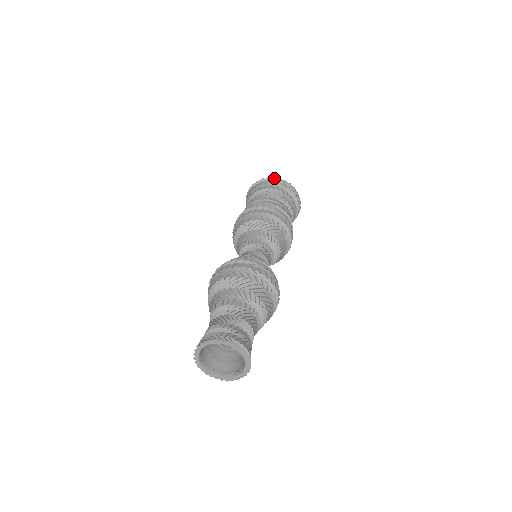
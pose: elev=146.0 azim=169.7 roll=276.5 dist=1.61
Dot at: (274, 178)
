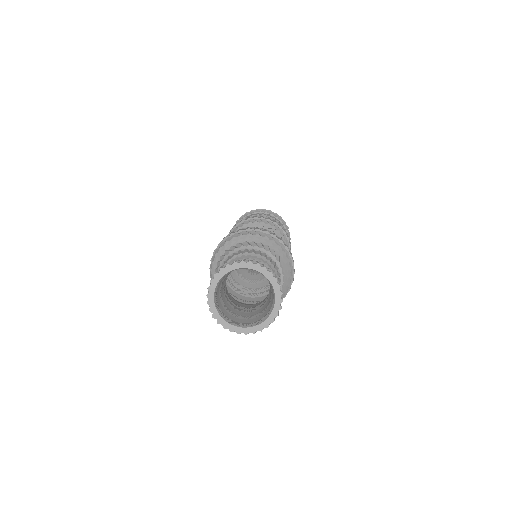
Dot at: (281, 218)
